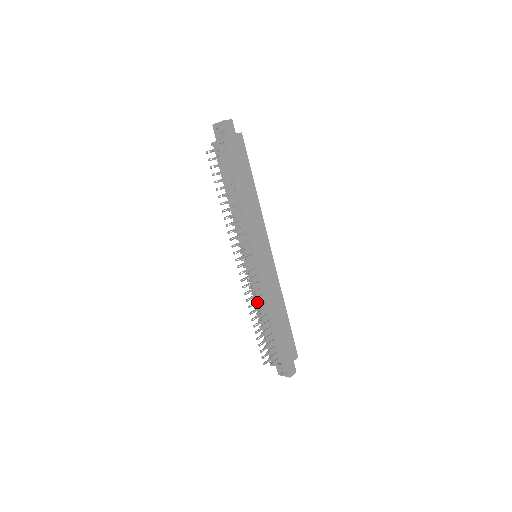
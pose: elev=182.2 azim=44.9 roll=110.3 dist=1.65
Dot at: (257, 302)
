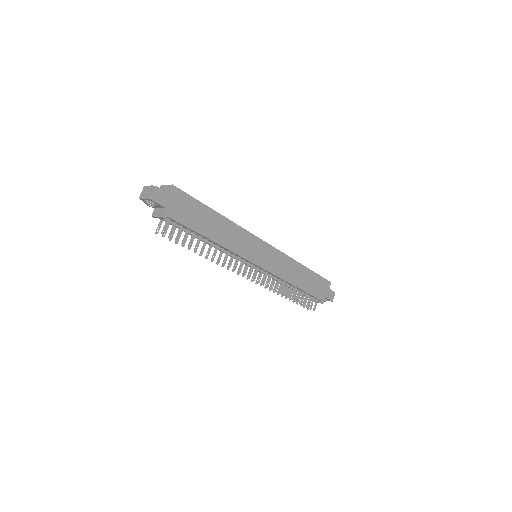
Dot at: occluded
